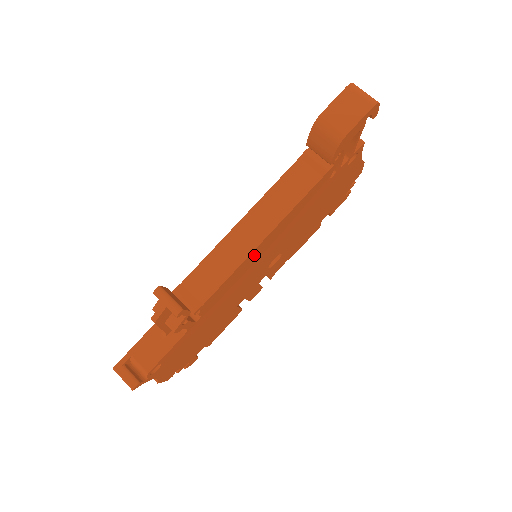
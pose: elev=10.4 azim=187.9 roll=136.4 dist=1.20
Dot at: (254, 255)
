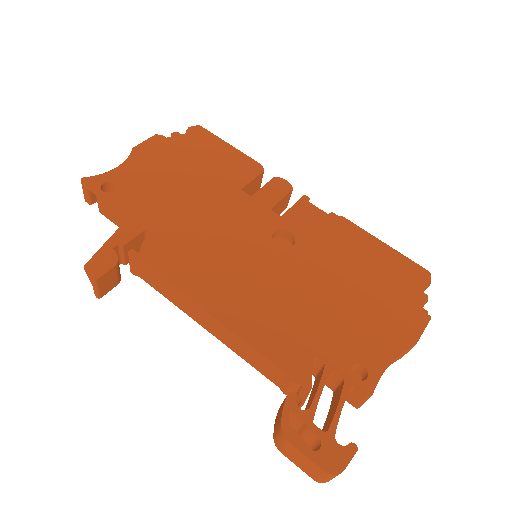
Dot at: occluded
